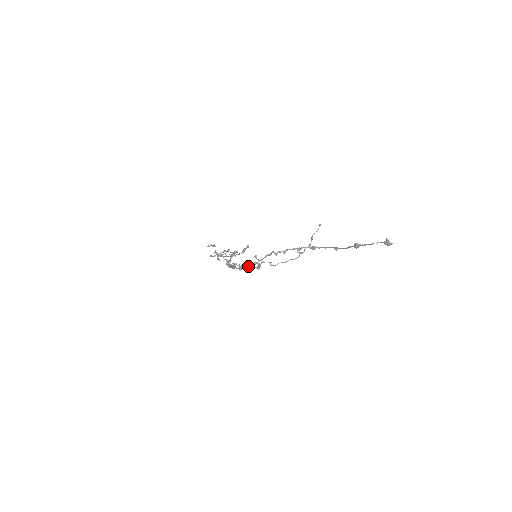
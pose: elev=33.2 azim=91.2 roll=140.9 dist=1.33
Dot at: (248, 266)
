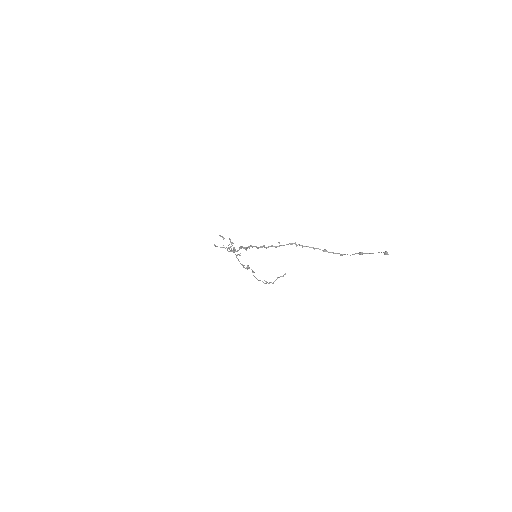
Dot at: occluded
